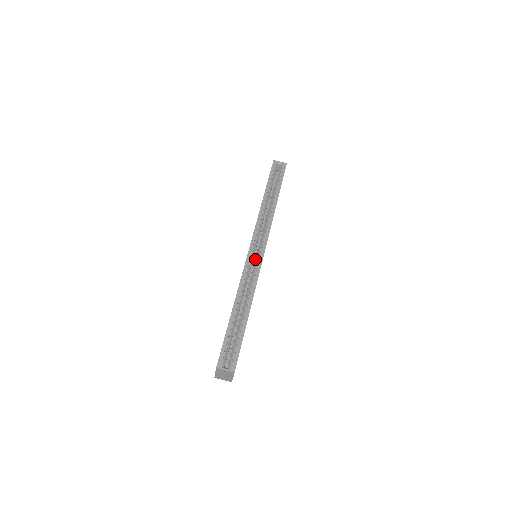
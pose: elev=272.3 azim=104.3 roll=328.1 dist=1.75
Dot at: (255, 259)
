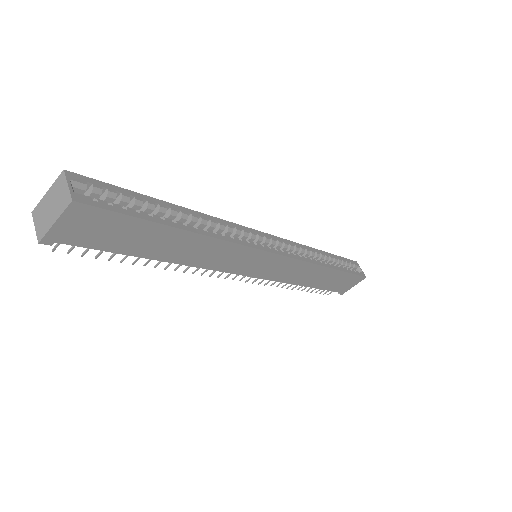
Dot at: occluded
